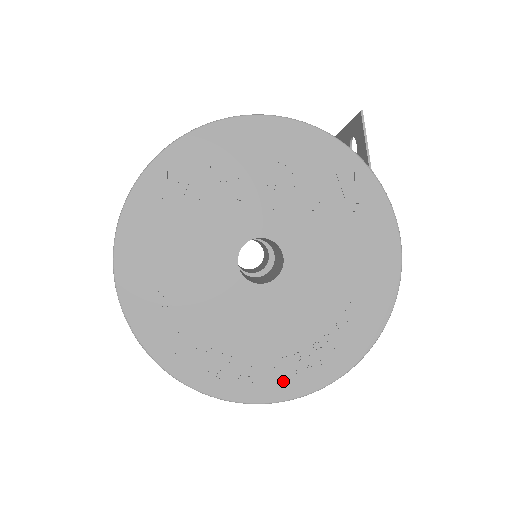
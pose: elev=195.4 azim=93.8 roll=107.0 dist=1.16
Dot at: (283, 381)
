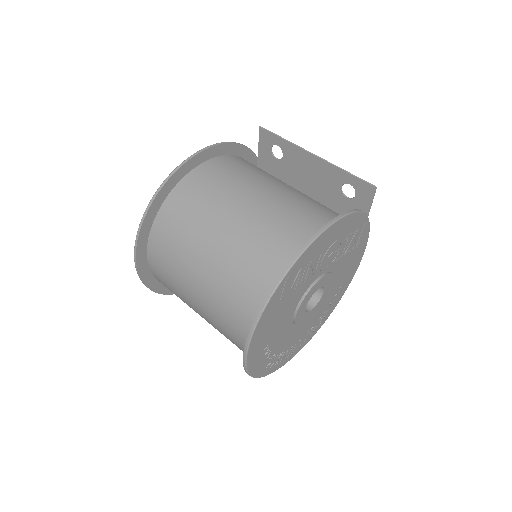
Dot at: (304, 342)
